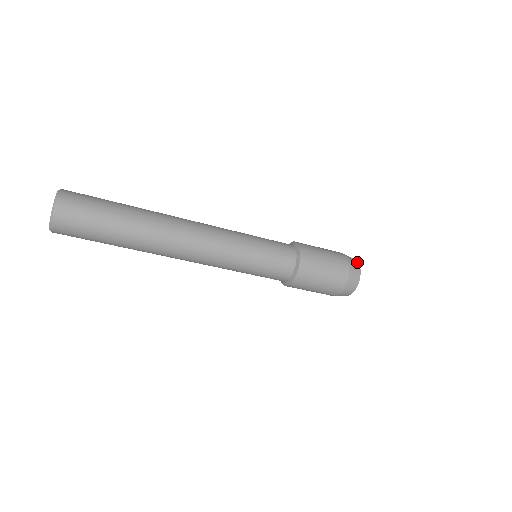
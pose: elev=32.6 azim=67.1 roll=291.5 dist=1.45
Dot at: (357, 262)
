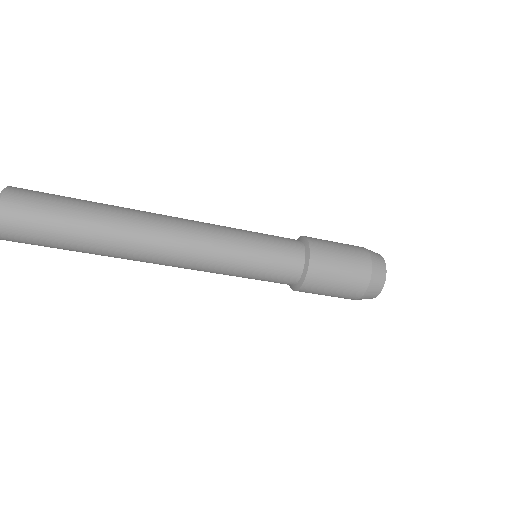
Dot at: (384, 272)
